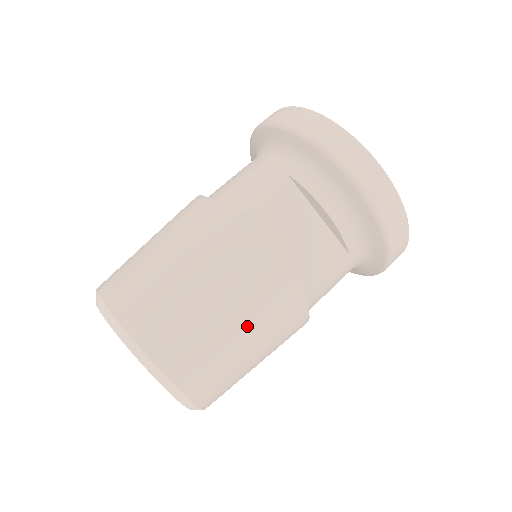
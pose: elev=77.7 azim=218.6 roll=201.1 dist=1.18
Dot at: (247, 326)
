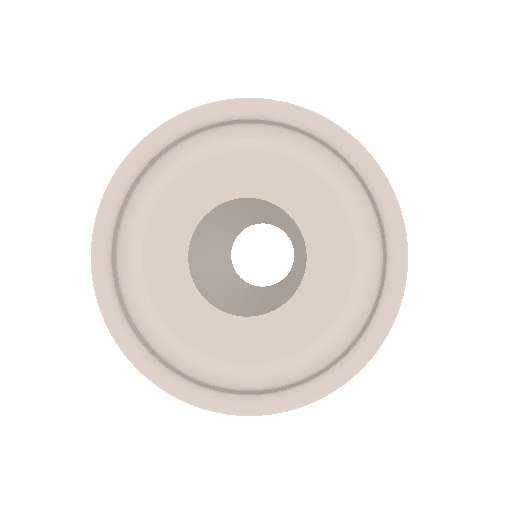
Dot at: occluded
